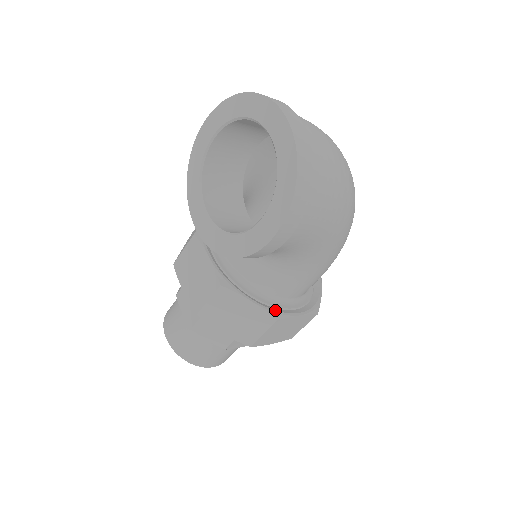
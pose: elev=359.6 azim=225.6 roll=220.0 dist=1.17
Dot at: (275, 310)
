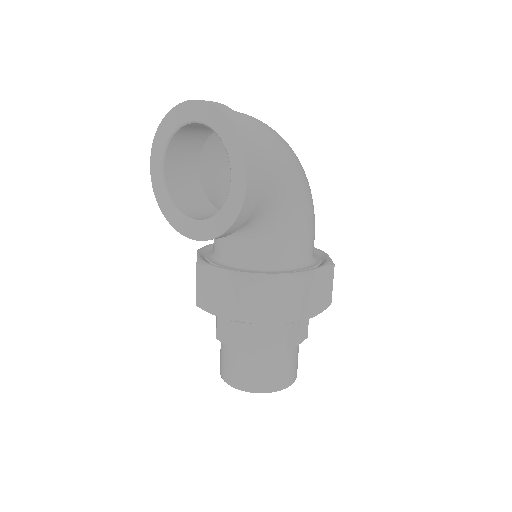
Dot at: (297, 271)
